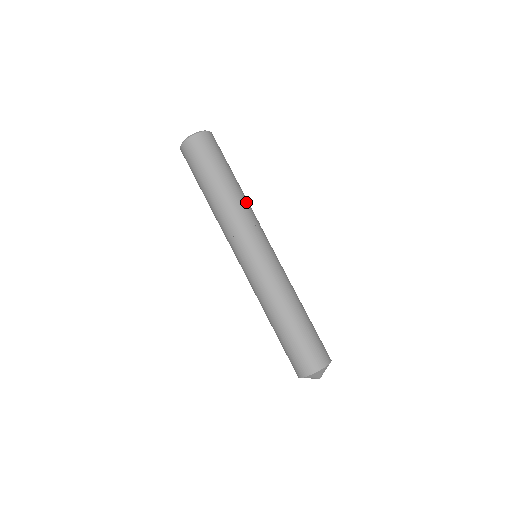
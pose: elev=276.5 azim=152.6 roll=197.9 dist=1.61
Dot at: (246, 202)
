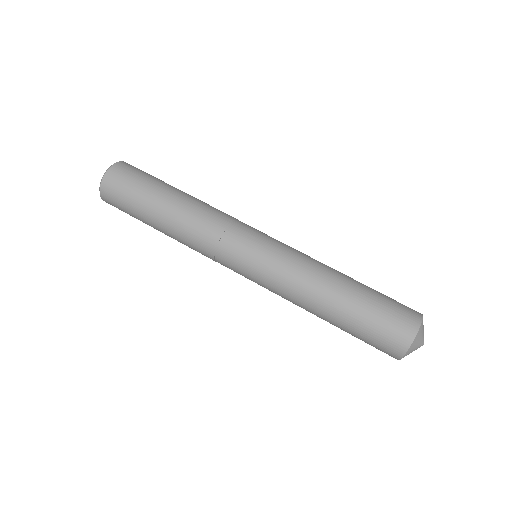
Dot at: (200, 209)
